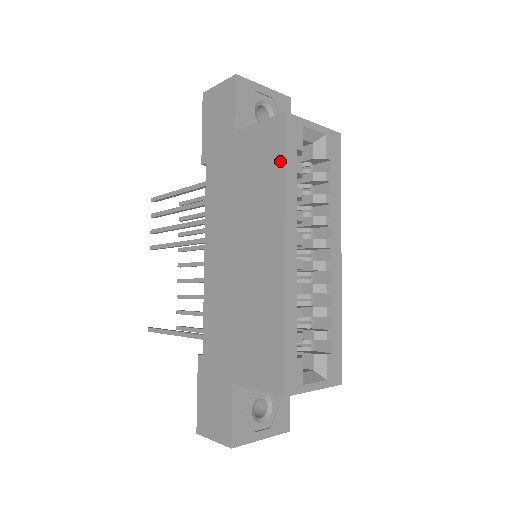
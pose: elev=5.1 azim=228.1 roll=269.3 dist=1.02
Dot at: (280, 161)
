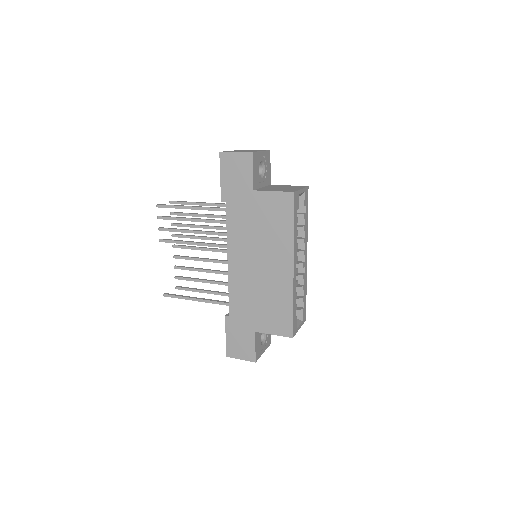
Dot at: (291, 220)
